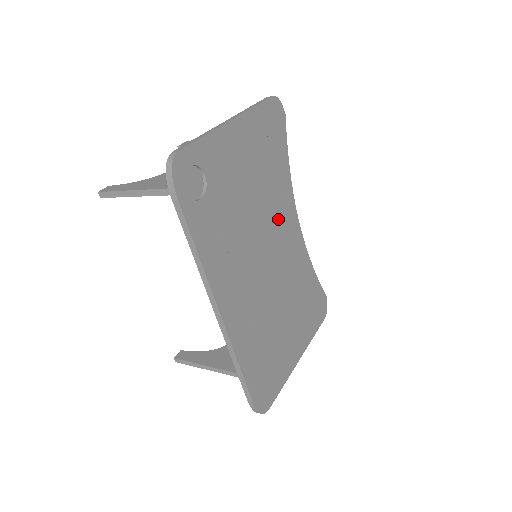
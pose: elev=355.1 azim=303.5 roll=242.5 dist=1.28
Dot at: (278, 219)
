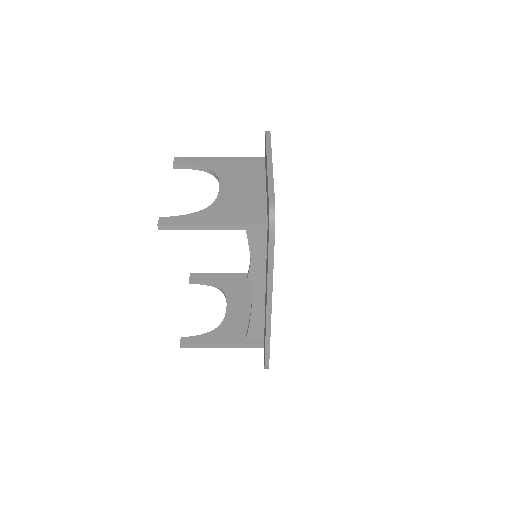
Dot at: occluded
